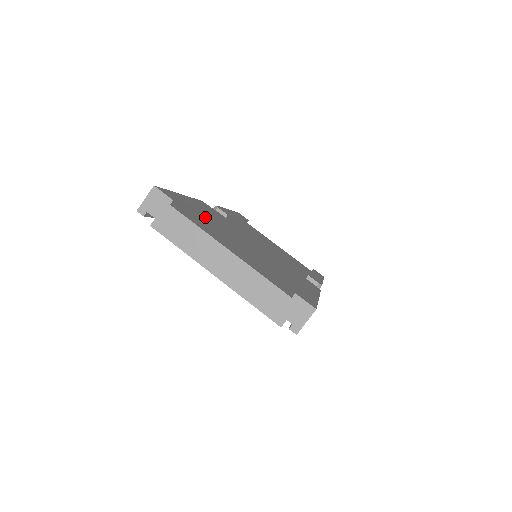
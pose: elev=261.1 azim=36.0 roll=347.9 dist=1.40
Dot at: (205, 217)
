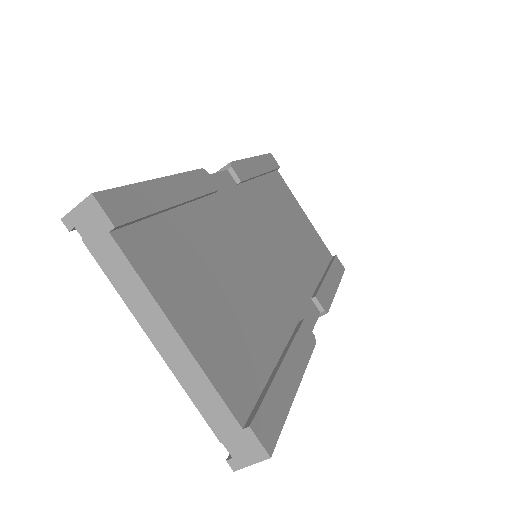
Dot at: (185, 220)
